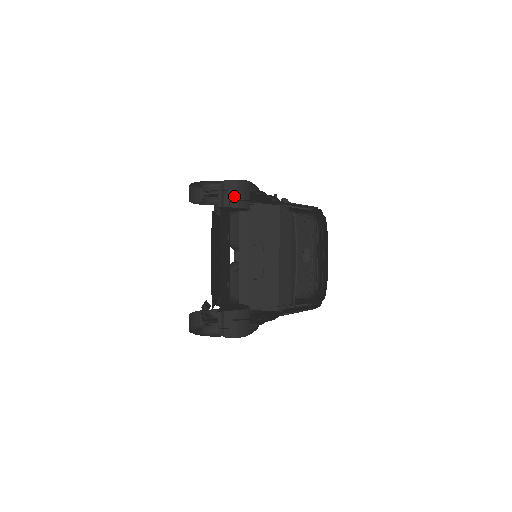
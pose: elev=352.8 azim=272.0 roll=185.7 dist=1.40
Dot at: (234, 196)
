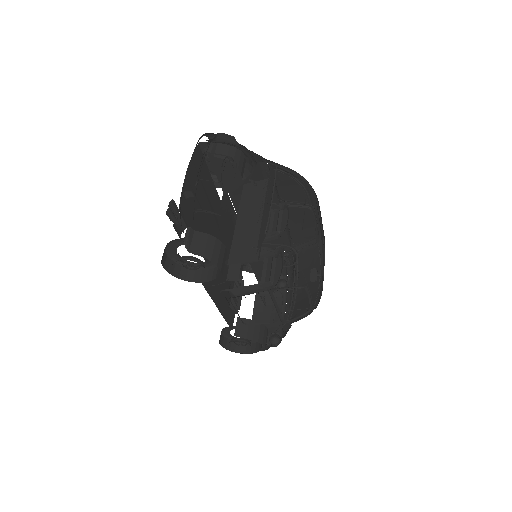
Dot at: (225, 152)
